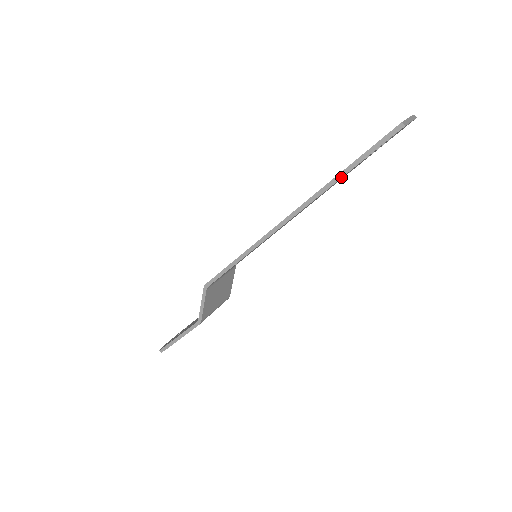
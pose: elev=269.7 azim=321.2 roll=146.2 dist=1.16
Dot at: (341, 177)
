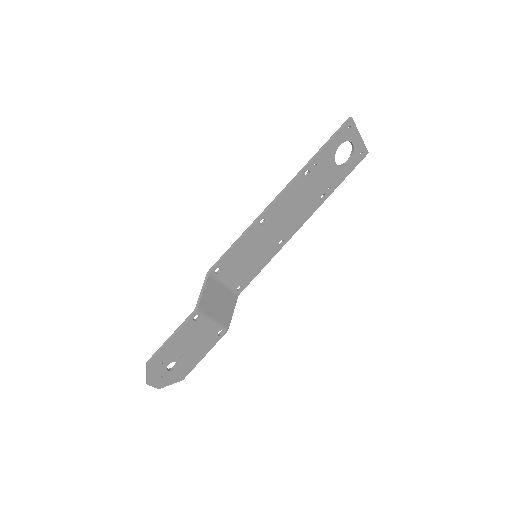
Dot at: (317, 155)
